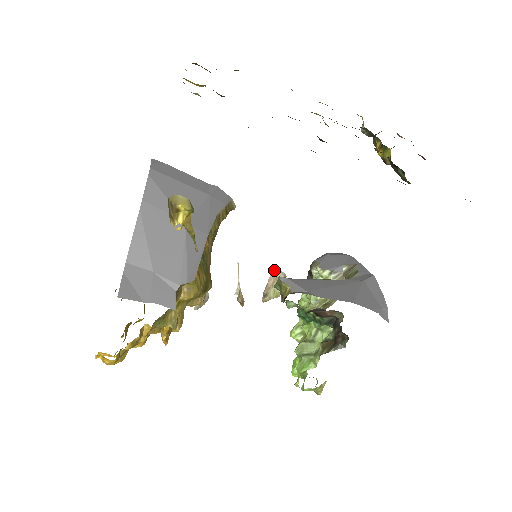
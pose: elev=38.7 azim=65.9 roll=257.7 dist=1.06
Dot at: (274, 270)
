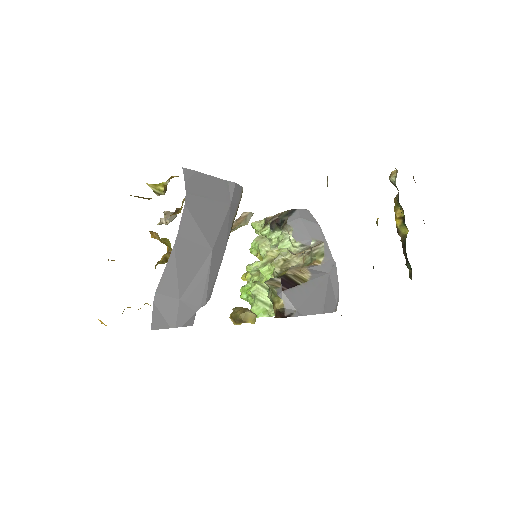
Dot at: (246, 212)
